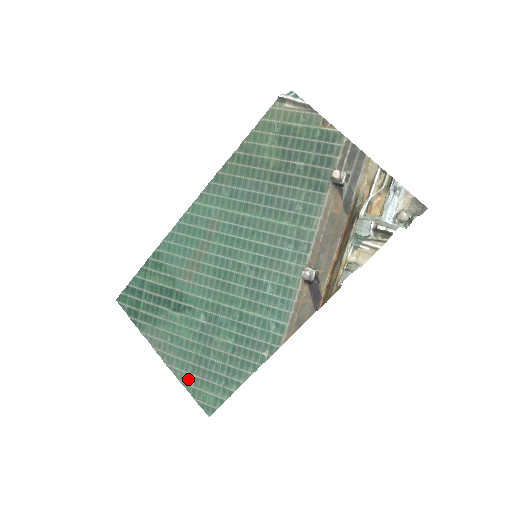
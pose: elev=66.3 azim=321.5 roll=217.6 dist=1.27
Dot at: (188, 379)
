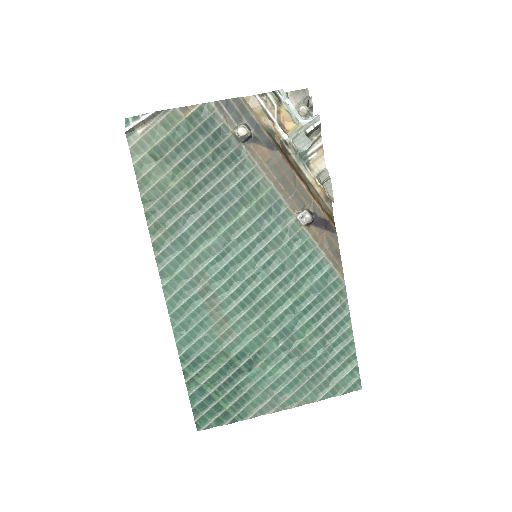
Dot at: (319, 392)
